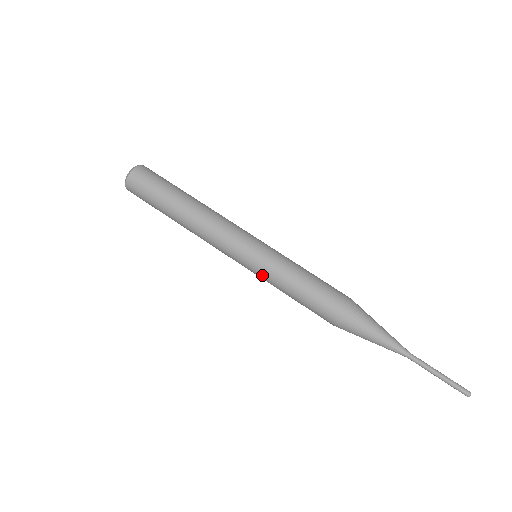
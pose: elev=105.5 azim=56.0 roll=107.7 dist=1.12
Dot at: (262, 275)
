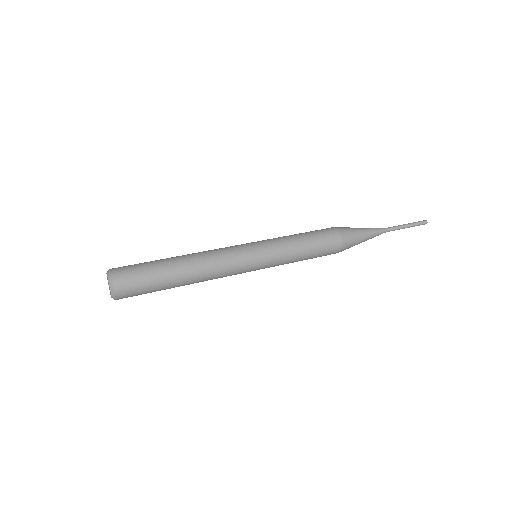
Dot at: (276, 257)
